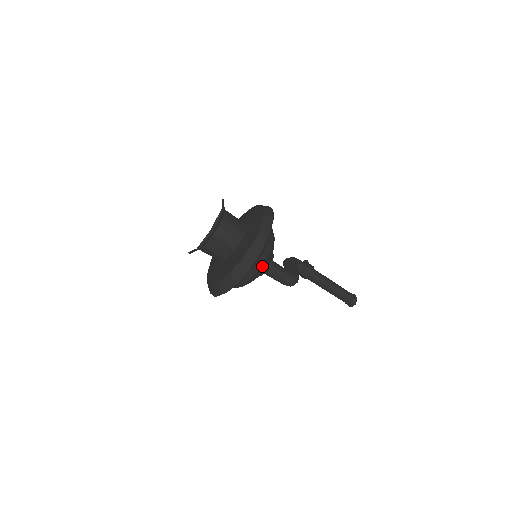
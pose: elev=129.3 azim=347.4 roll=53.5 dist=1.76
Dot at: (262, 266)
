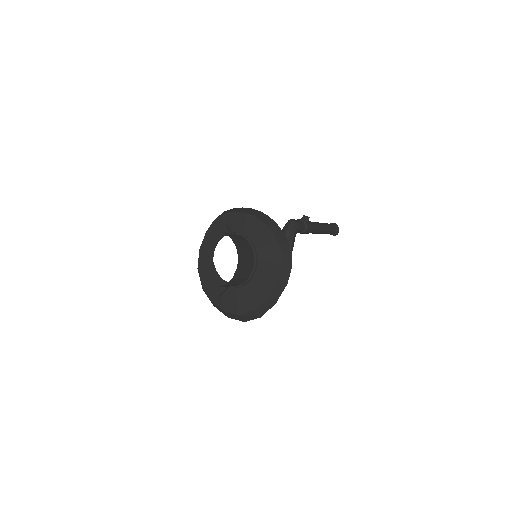
Dot at: occluded
